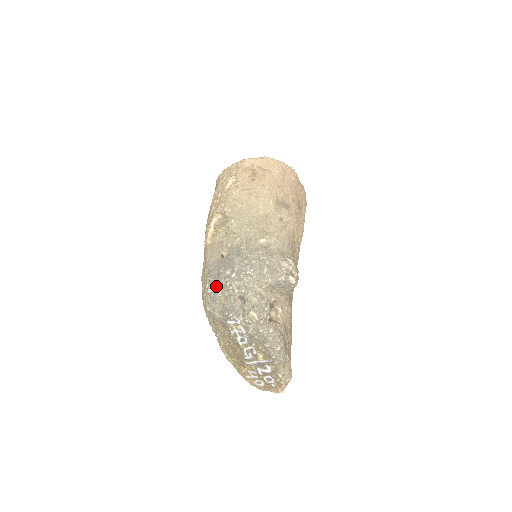
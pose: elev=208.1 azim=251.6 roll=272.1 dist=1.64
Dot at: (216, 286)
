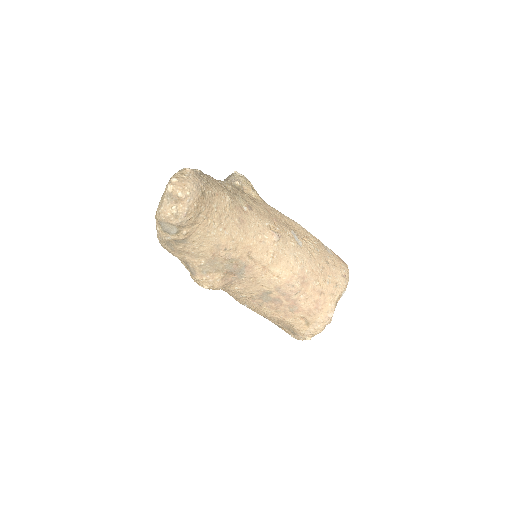
Dot at: occluded
